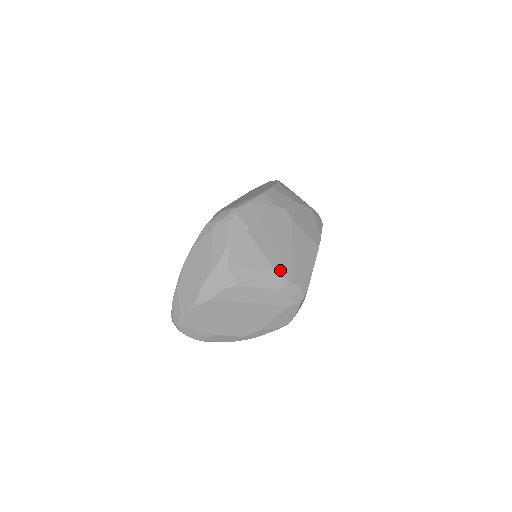
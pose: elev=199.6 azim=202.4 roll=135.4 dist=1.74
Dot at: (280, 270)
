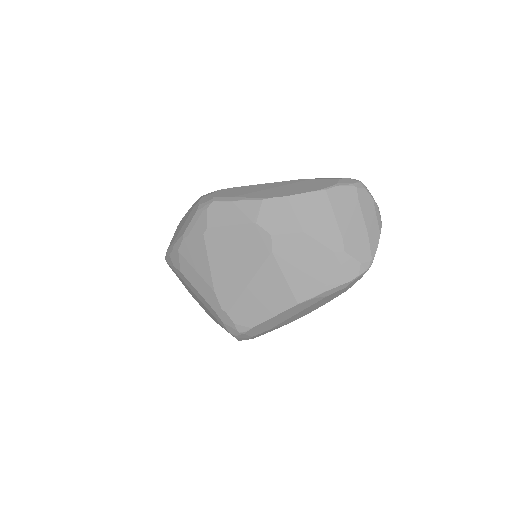
Dot at: (219, 292)
